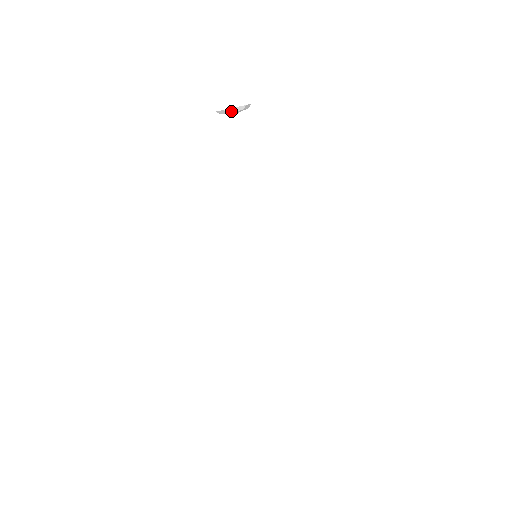
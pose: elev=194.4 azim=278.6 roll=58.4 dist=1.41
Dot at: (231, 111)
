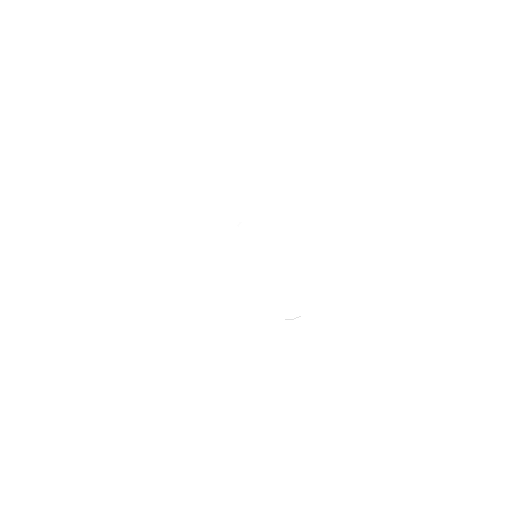
Dot at: (231, 211)
